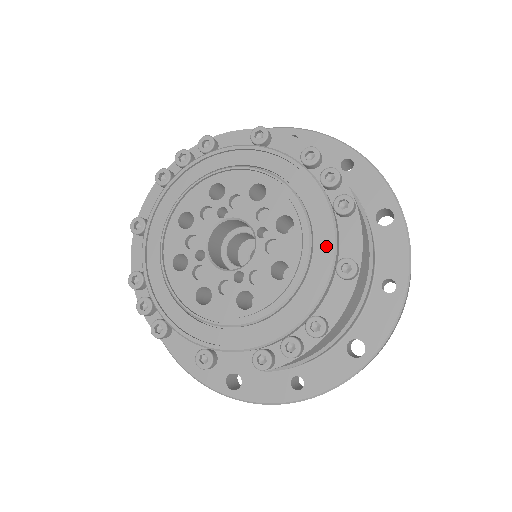
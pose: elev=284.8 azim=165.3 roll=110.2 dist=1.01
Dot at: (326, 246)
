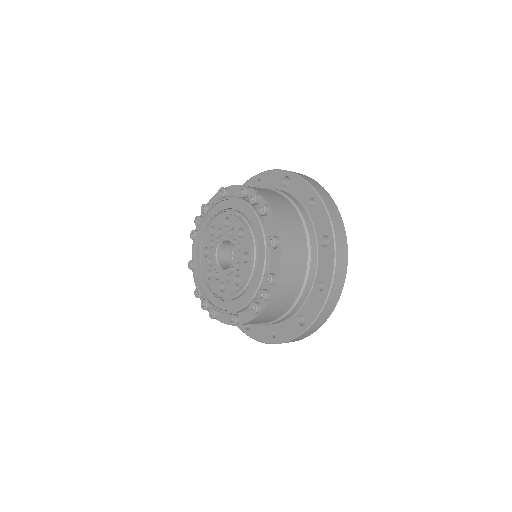
Dot at: (237, 306)
